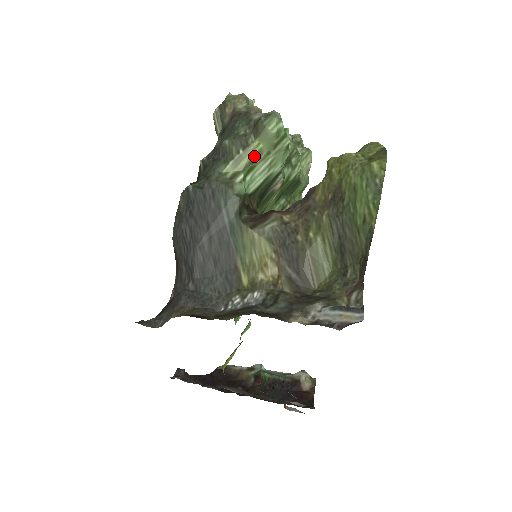
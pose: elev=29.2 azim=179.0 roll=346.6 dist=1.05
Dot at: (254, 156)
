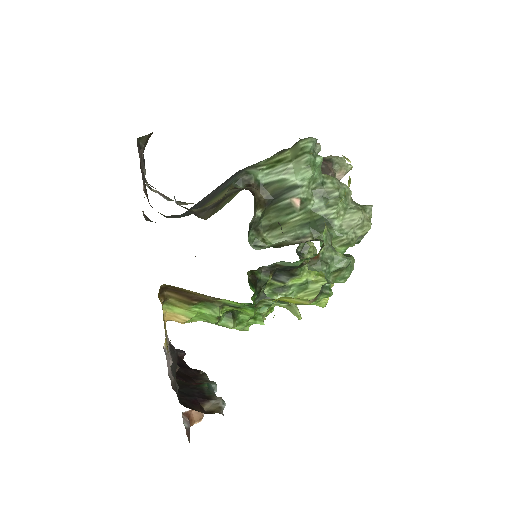
Dot at: (280, 159)
